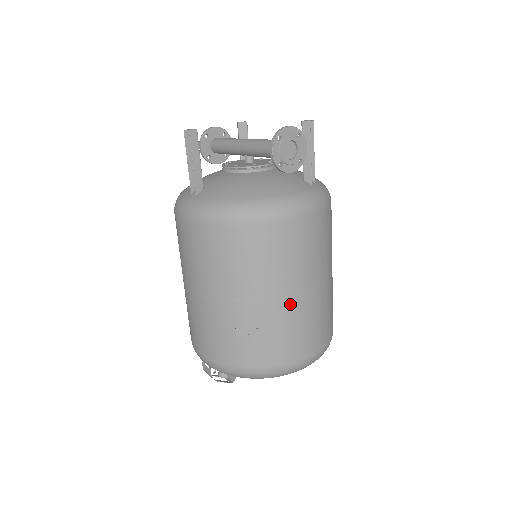
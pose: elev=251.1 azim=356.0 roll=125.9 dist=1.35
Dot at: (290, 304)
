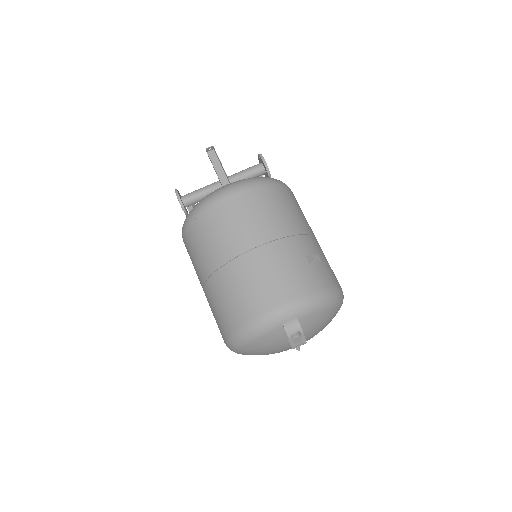
Dot at: occluded
